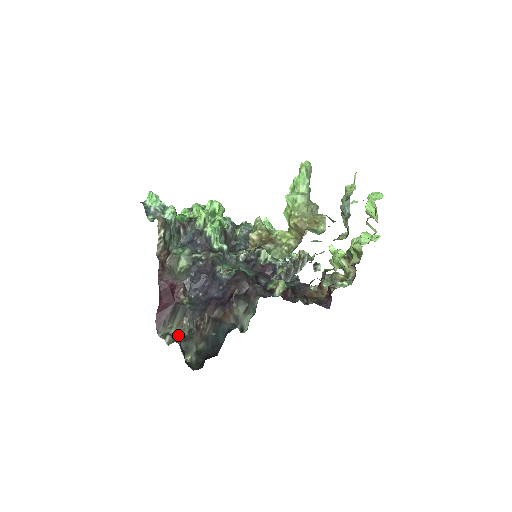
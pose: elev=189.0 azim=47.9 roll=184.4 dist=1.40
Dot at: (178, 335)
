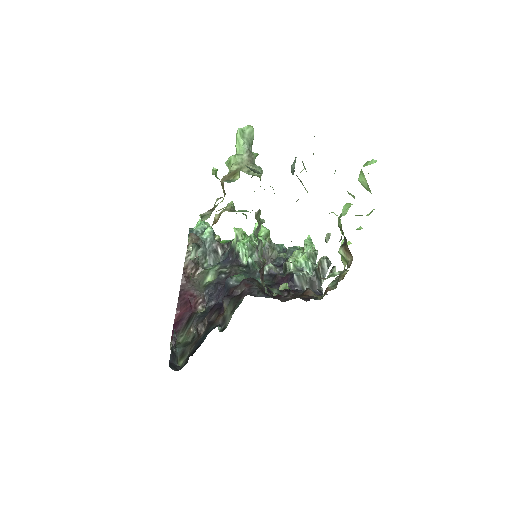
Dot at: (183, 342)
